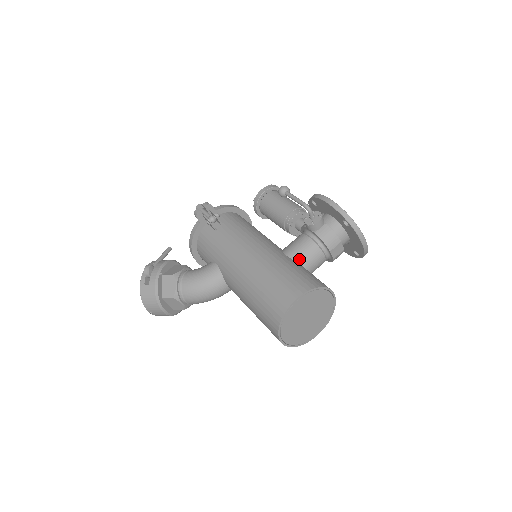
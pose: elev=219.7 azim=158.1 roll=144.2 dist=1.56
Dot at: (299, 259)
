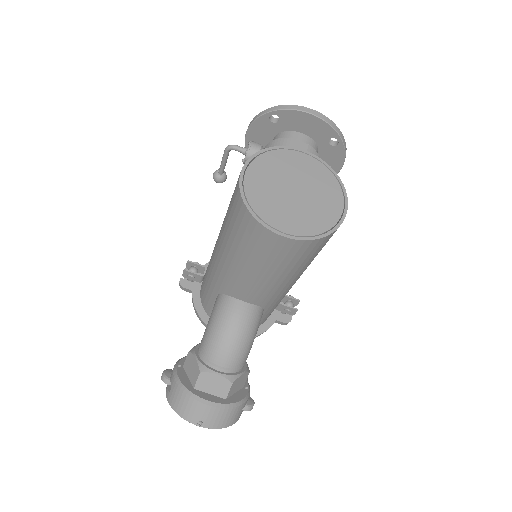
Dot at: occluded
